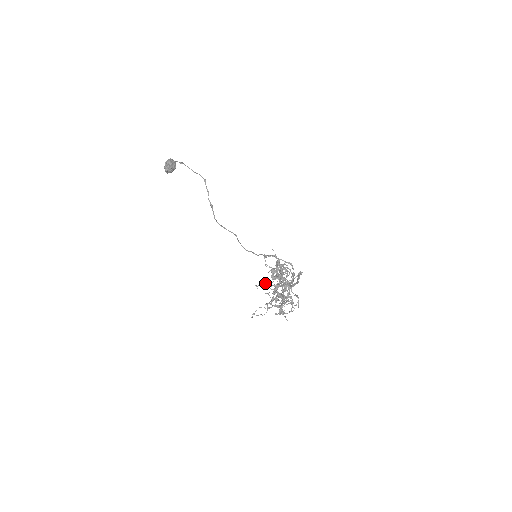
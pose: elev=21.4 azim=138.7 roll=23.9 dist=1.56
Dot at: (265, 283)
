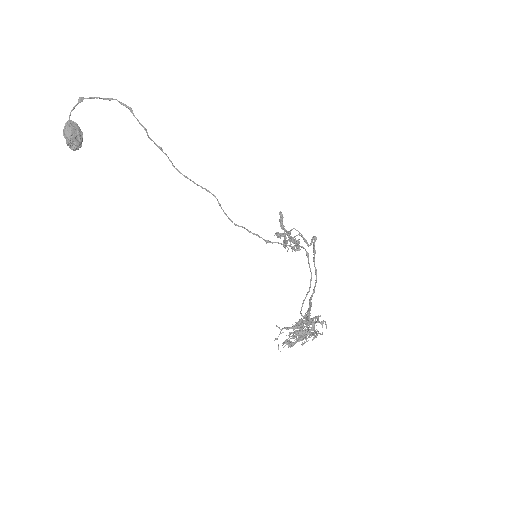
Dot at: (286, 343)
